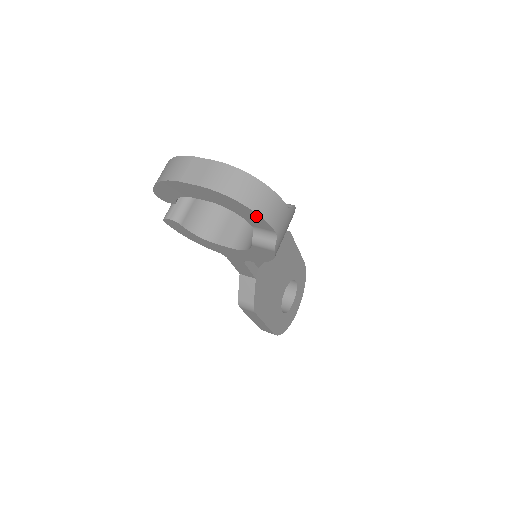
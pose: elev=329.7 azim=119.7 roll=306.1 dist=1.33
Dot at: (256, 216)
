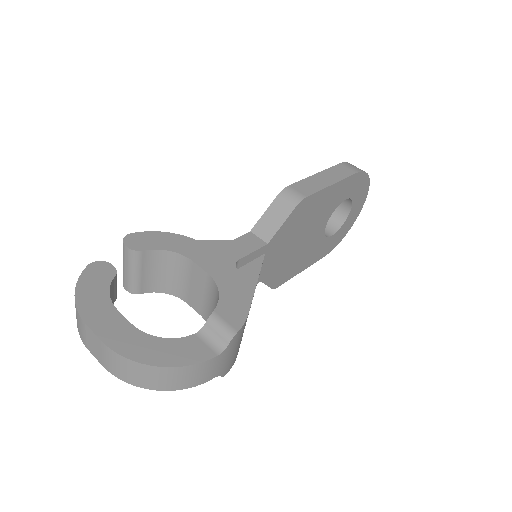
Dot at: occluded
